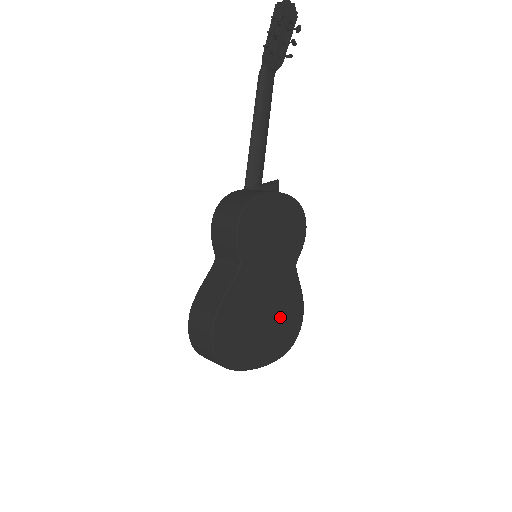
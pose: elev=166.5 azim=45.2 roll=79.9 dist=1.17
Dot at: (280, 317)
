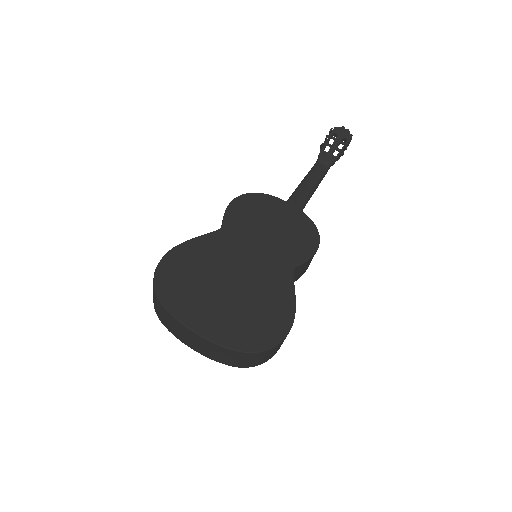
Dot at: (253, 304)
